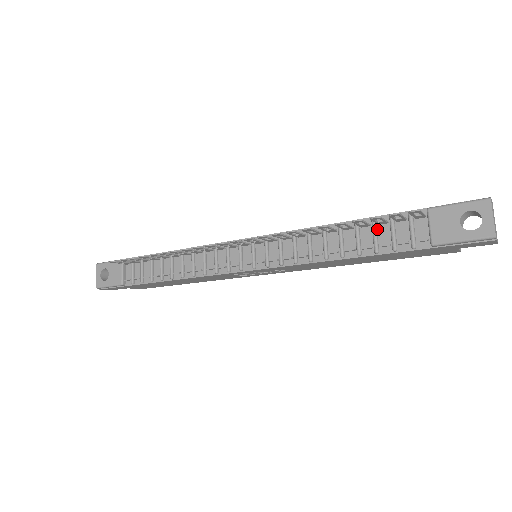
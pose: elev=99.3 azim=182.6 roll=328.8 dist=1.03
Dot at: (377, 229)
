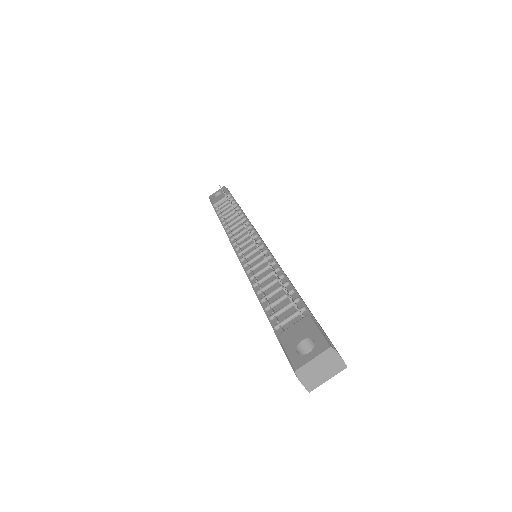
Dot at: (286, 298)
